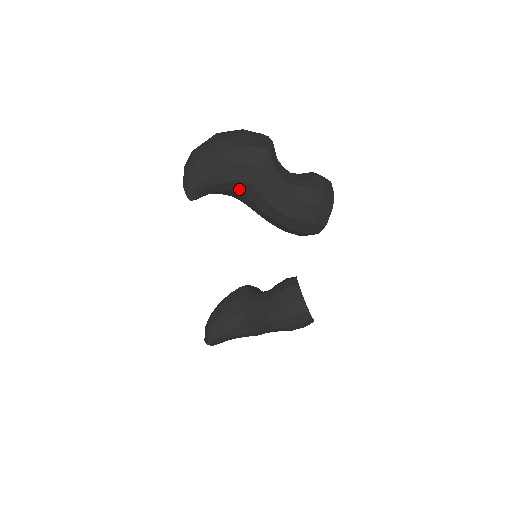
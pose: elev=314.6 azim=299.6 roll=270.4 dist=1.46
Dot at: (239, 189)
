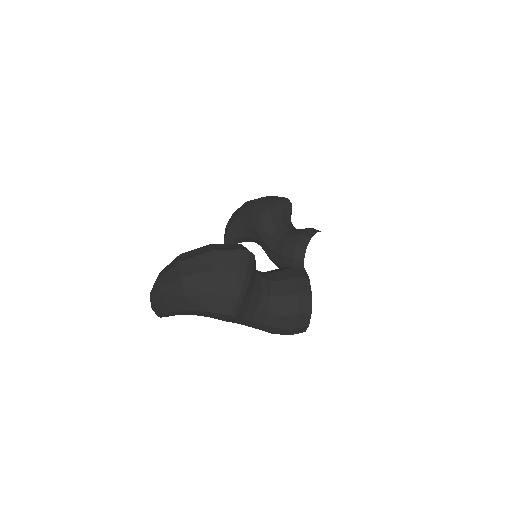
Dot at: occluded
